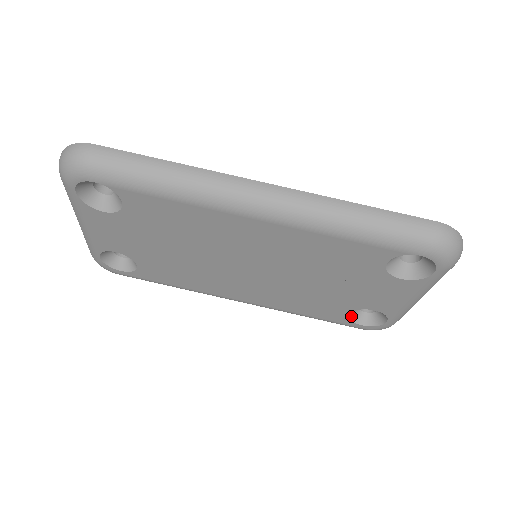
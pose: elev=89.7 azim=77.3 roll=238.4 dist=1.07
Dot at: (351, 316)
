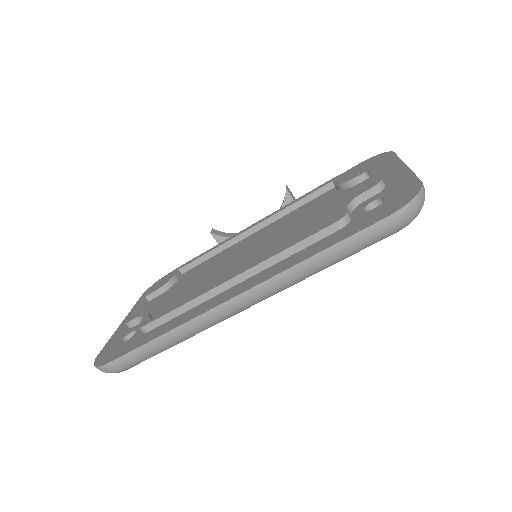
Dot at: occluded
